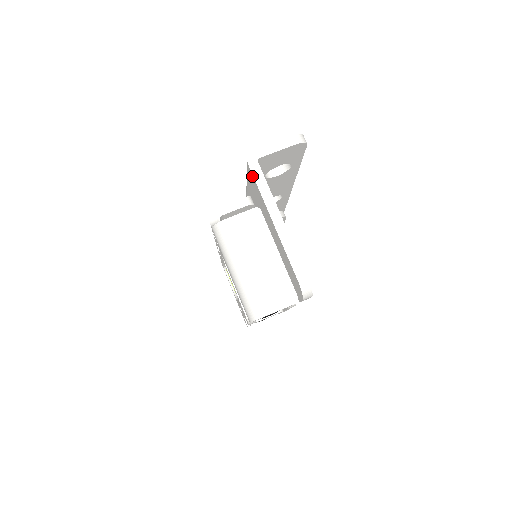
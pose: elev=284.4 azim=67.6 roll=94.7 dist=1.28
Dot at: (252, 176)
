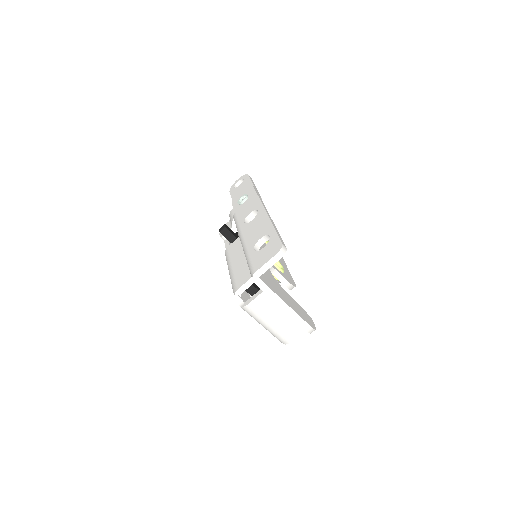
Dot at: (259, 286)
